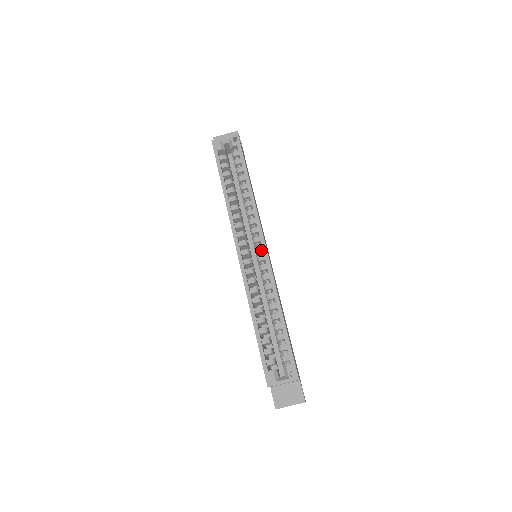
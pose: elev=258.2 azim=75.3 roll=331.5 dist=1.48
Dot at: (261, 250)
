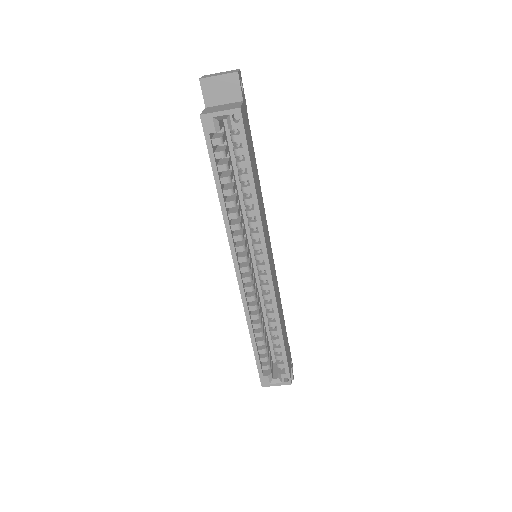
Dot at: (264, 269)
